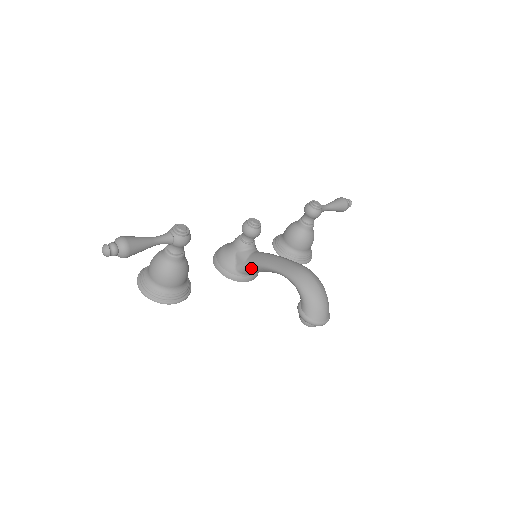
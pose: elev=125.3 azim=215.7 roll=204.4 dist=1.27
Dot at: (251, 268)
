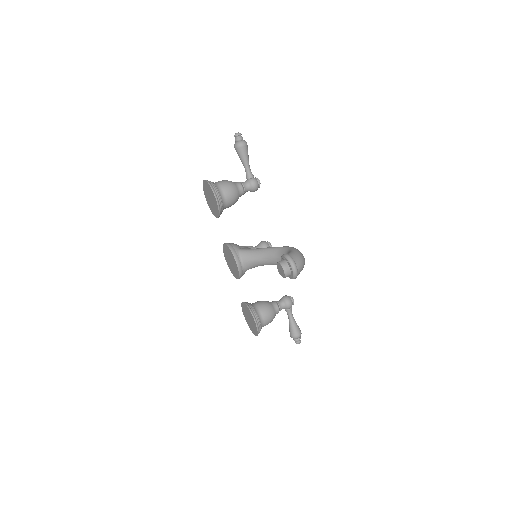
Dot at: (252, 251)
